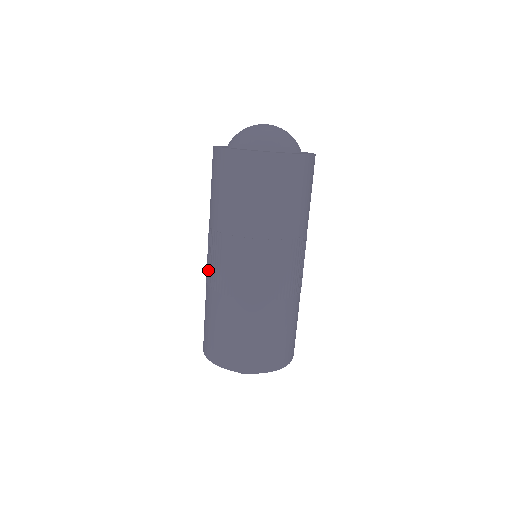
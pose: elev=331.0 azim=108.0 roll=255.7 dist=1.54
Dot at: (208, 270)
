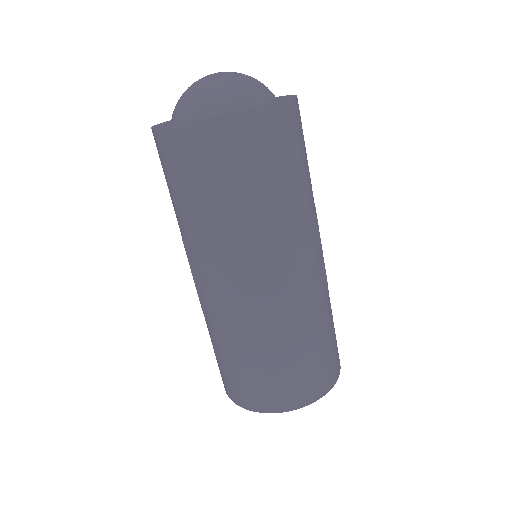
Dot at: (197, 292)
